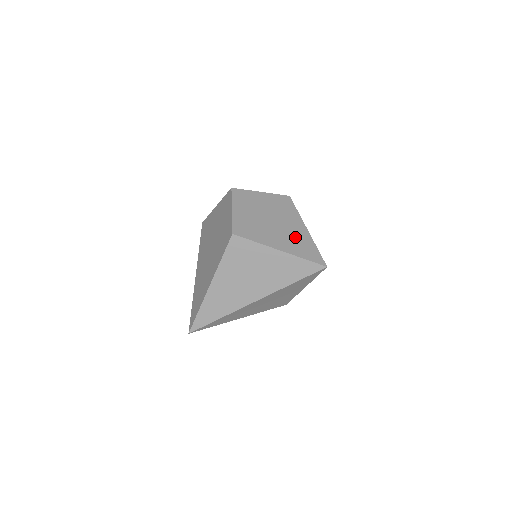
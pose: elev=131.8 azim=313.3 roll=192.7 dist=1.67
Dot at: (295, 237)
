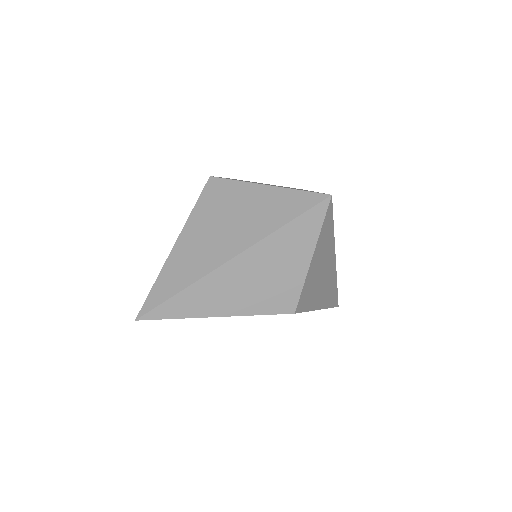
Dot at: occluded
